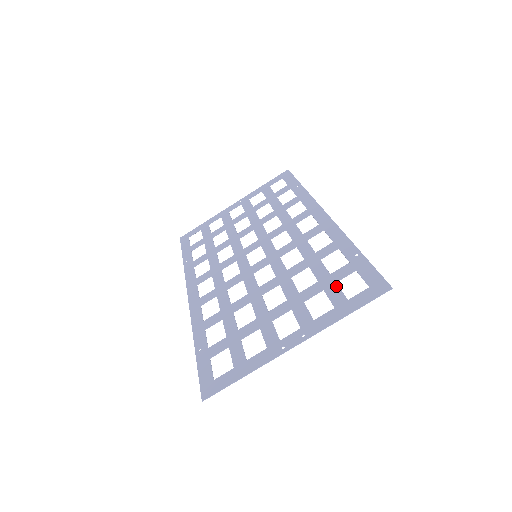
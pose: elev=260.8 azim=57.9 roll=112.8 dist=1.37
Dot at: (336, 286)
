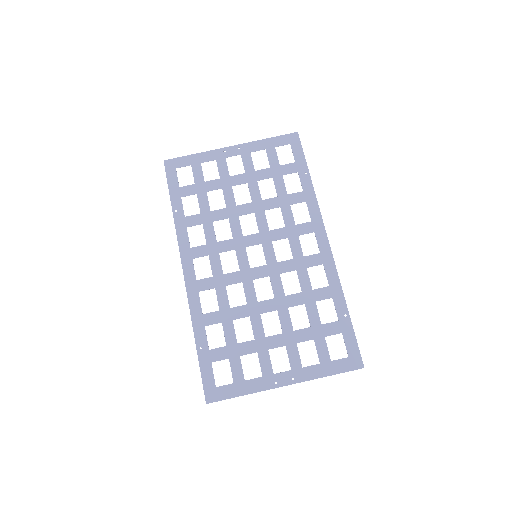
Dot at: (324, 341)
